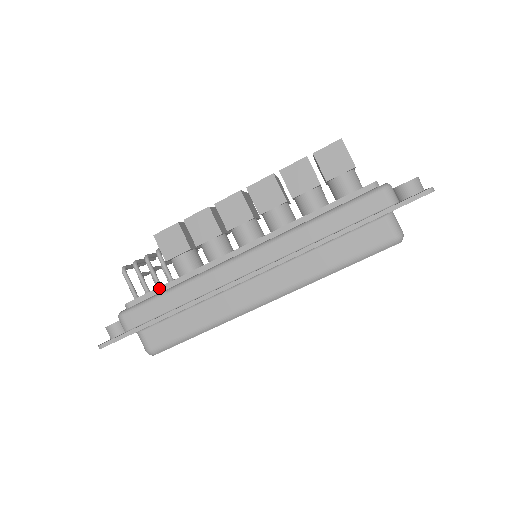
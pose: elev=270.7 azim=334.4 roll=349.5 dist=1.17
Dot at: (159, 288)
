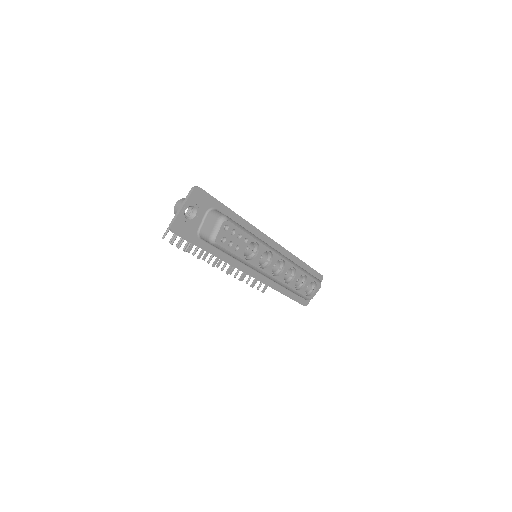
Dot at: occluded
